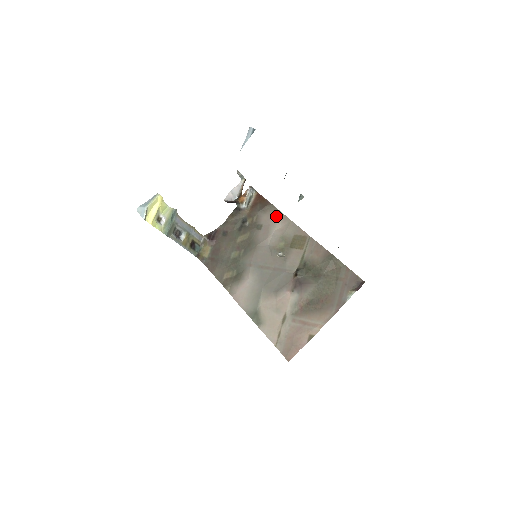
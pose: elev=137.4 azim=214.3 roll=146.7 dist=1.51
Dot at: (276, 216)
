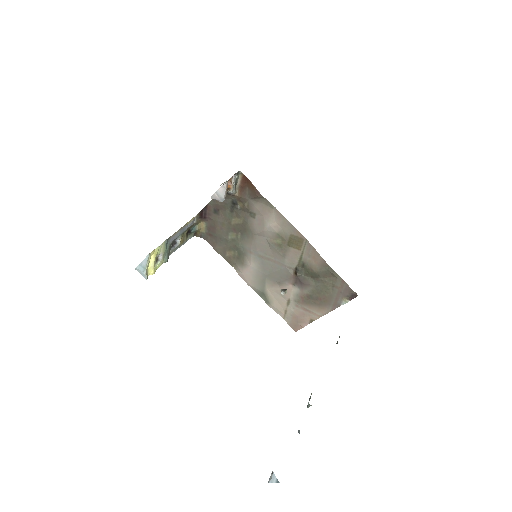
Dot at: (269, 209)
